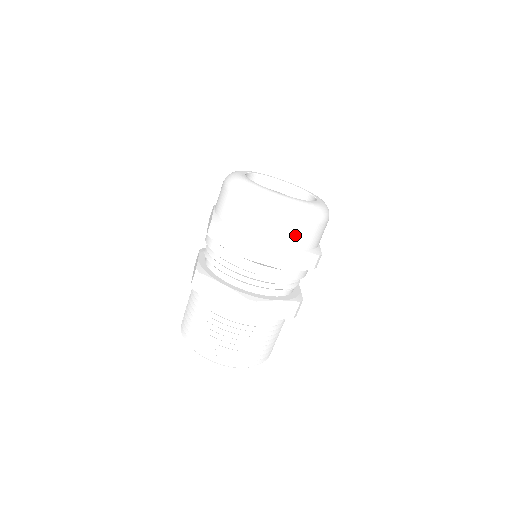
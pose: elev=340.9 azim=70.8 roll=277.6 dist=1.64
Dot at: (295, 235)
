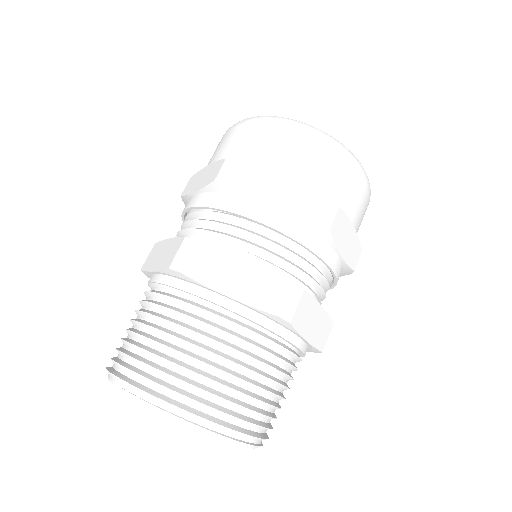
Dot at: (277, 149)
